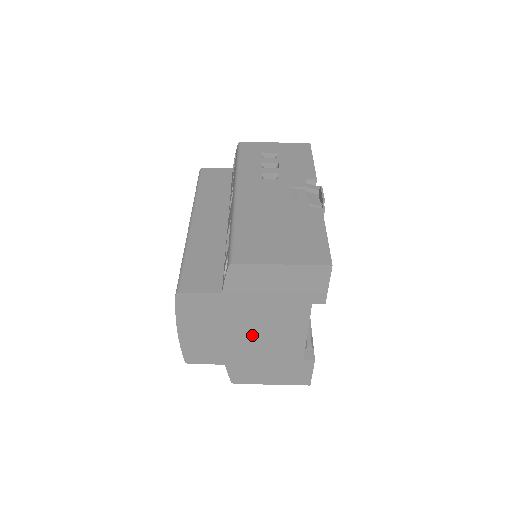
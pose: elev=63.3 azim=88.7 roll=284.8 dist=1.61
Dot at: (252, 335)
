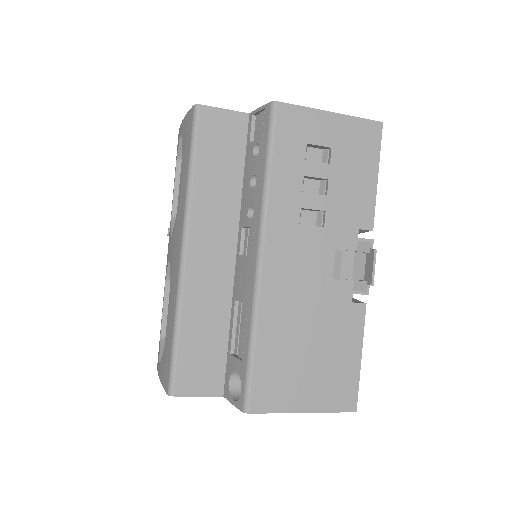
Dot at: occluded
